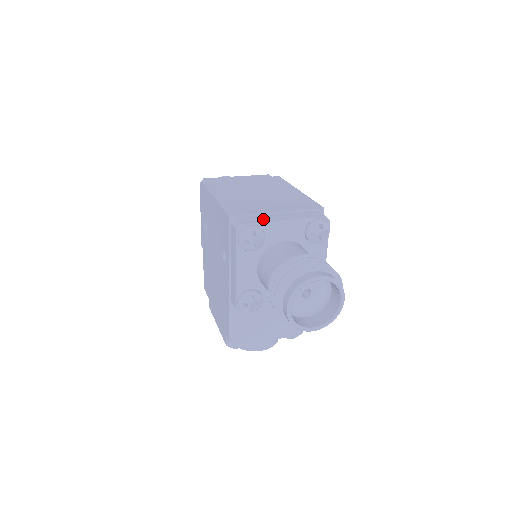
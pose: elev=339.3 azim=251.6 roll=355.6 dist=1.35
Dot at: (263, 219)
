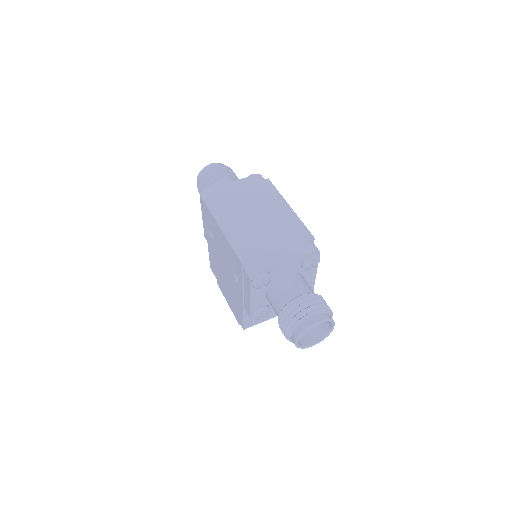
Dot at: (269, 263)
